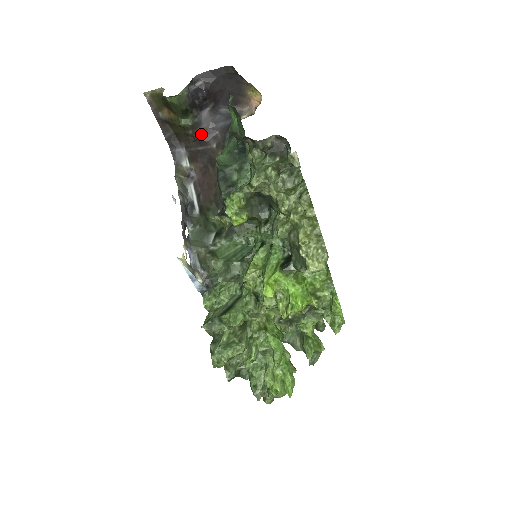
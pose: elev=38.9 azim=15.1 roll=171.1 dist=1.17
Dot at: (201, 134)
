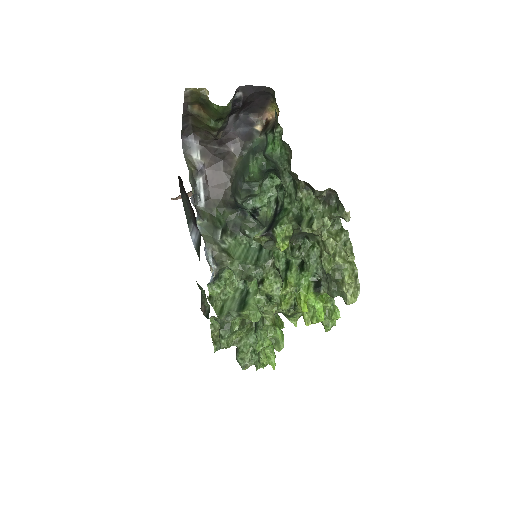
Dot at: (222, 136)
